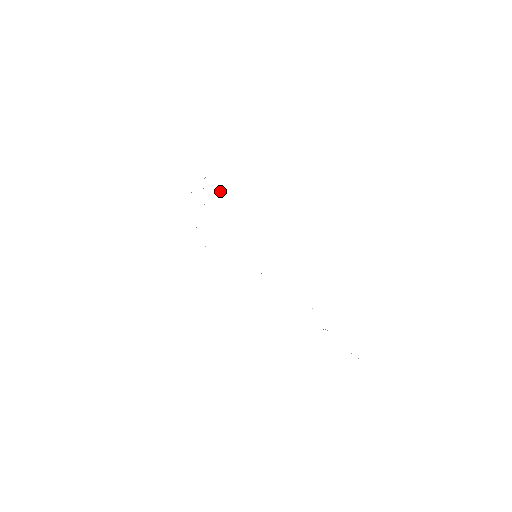
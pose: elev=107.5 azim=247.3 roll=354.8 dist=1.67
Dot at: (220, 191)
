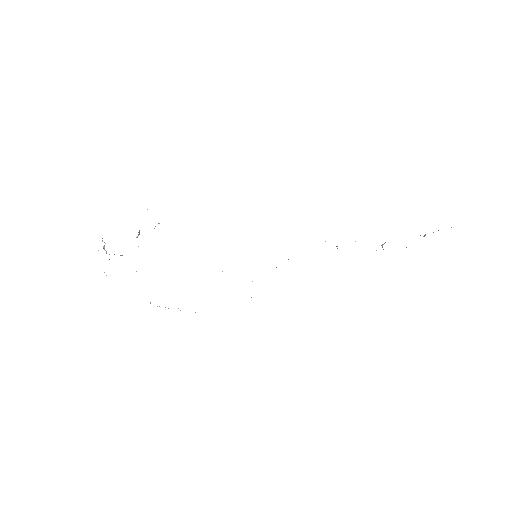
Dot at: occluded
